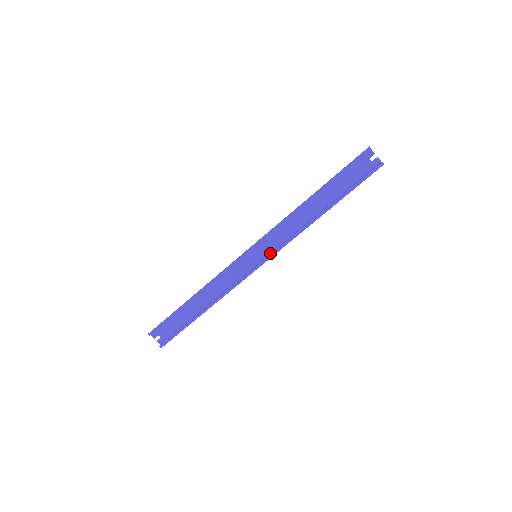
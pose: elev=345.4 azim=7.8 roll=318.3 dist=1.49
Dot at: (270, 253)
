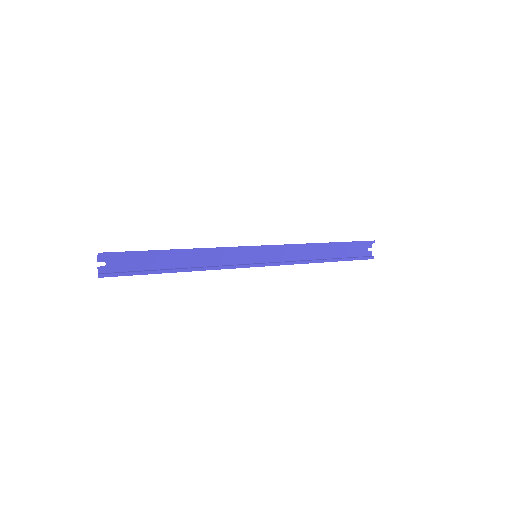
Dot at: (267, 262)
